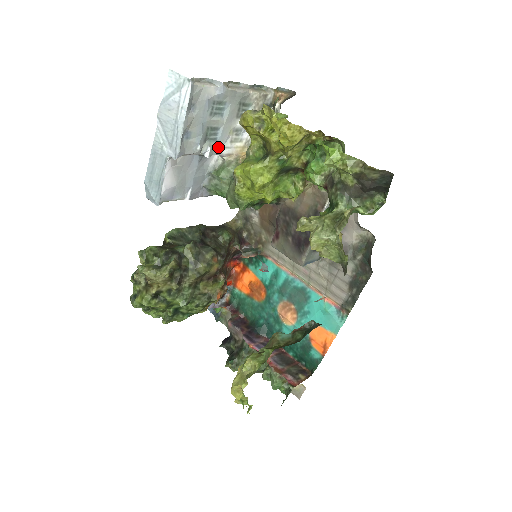
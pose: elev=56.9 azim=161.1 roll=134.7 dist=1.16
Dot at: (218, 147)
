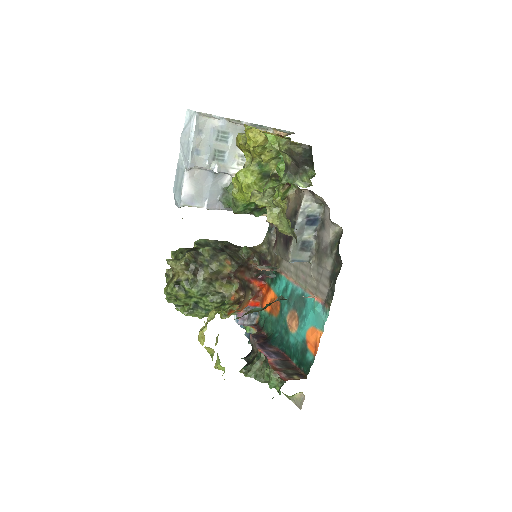
Dot at: (226, 167)
